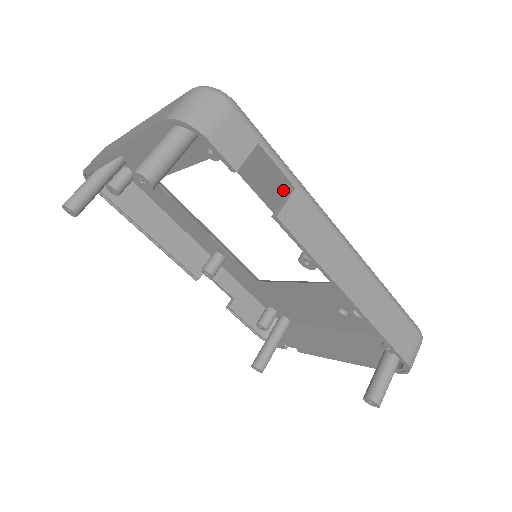
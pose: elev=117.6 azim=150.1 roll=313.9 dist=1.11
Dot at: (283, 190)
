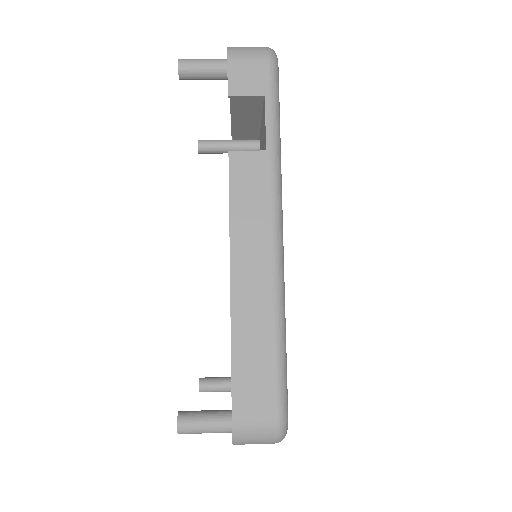
Dot at: occluded
